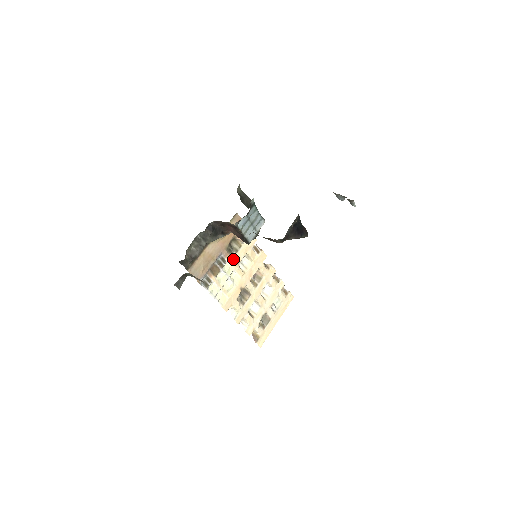
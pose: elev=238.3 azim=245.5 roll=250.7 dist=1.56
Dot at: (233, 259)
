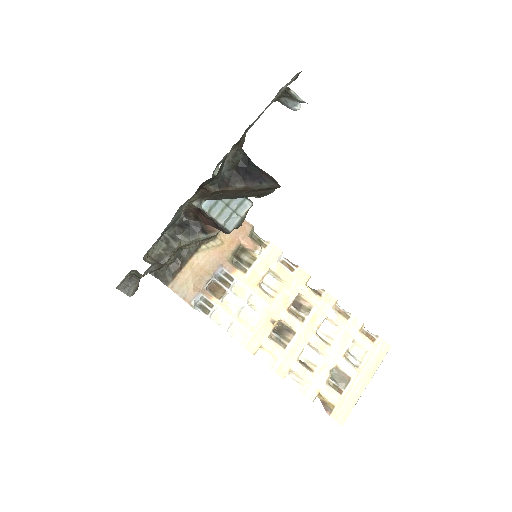
Dot at: (246, 276)
